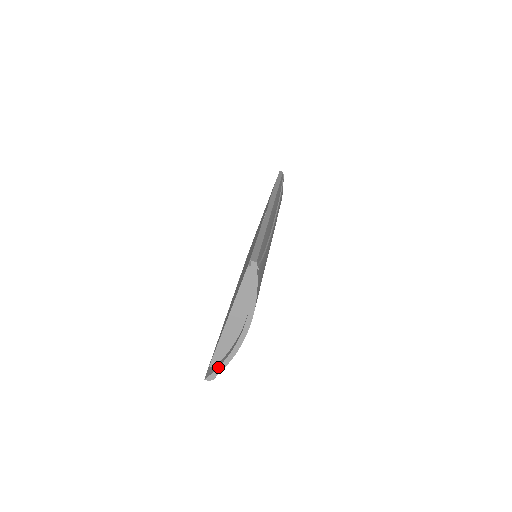
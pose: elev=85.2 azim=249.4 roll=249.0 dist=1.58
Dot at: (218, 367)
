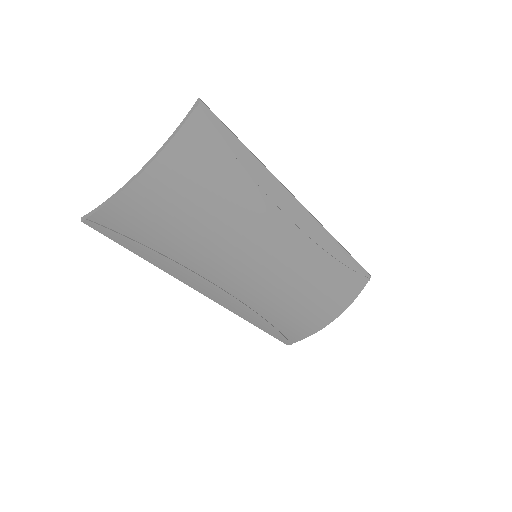
Dot at: (98, 207)
